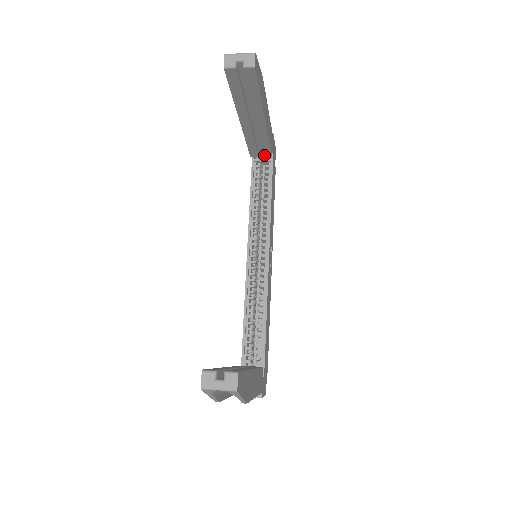
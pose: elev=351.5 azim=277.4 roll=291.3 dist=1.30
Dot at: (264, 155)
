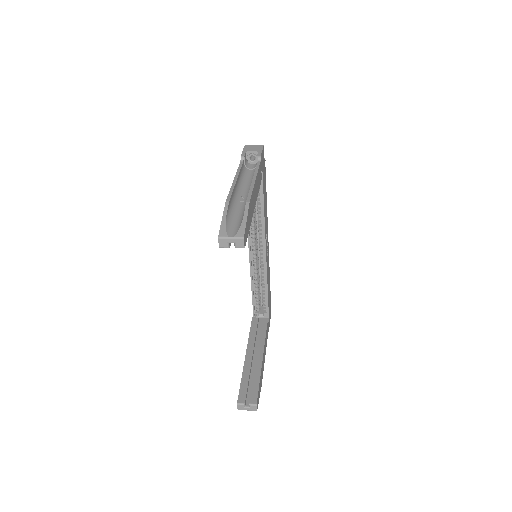
Dot at: occluded
